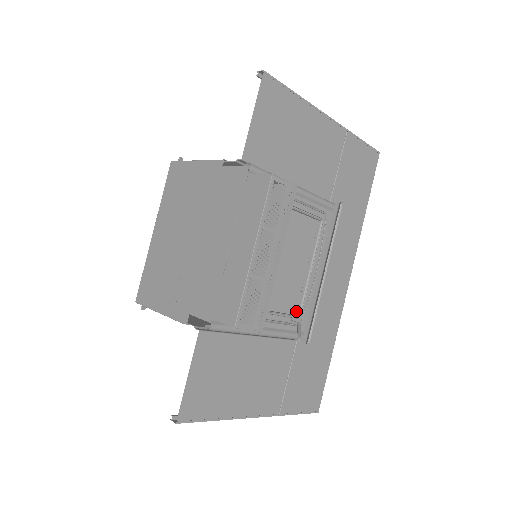
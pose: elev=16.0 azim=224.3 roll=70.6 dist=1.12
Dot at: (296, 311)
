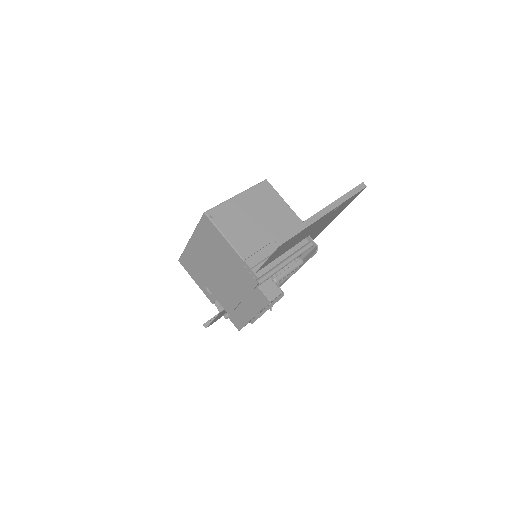
Dot at: occluded
